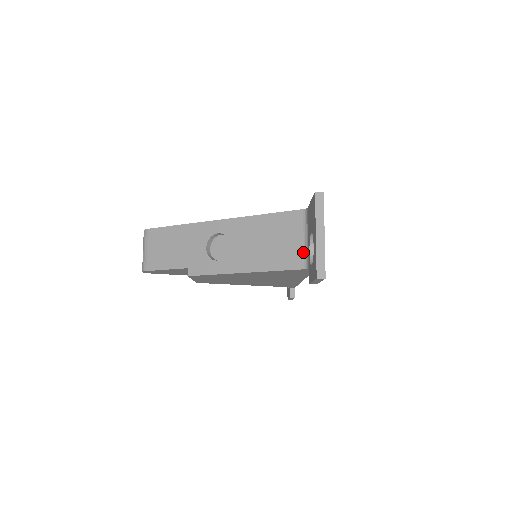
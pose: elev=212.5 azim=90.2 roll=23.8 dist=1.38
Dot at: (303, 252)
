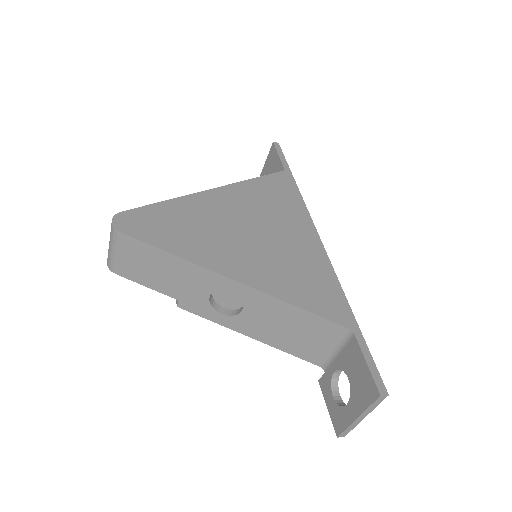
Dot at: (326, 356)
